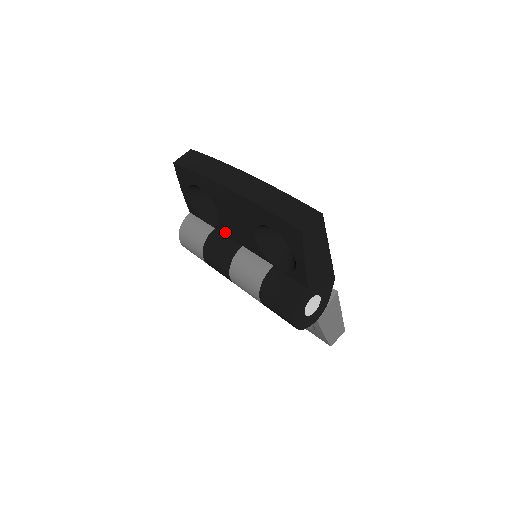
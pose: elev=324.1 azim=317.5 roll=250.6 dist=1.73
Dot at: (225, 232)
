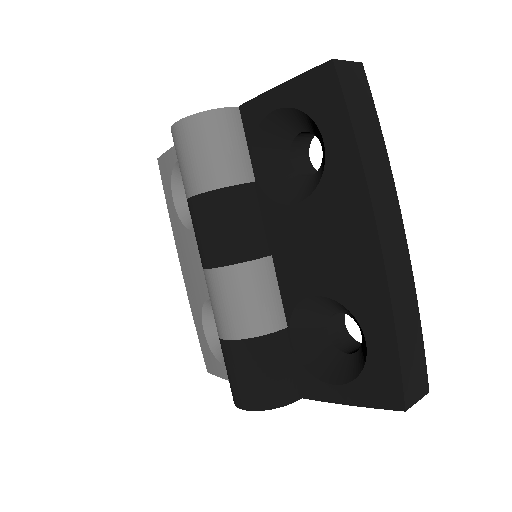
Dot at: (269, 213)
